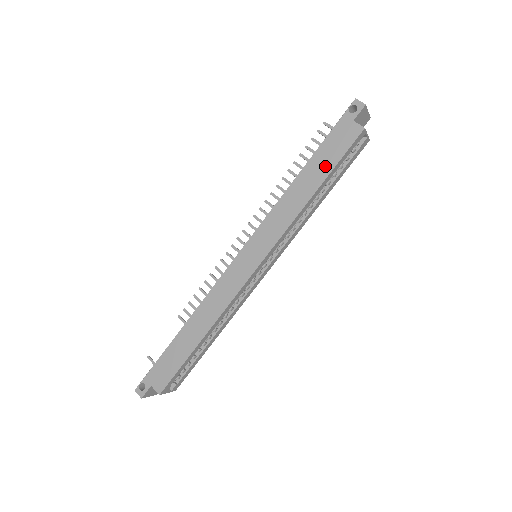
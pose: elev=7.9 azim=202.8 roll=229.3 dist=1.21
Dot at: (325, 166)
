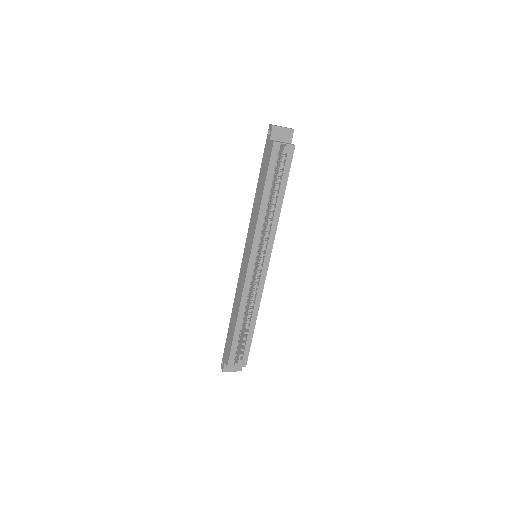
Dot at: (263, 178)
